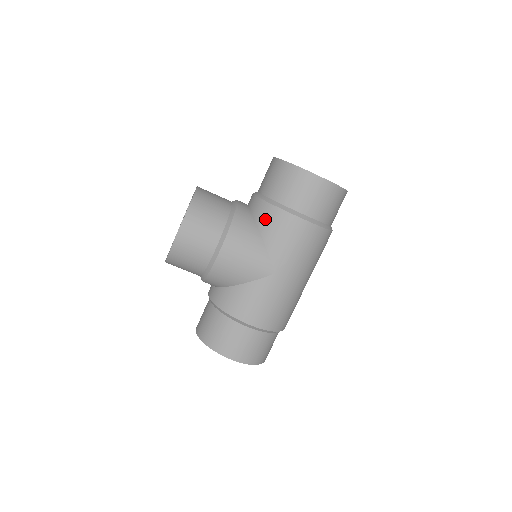
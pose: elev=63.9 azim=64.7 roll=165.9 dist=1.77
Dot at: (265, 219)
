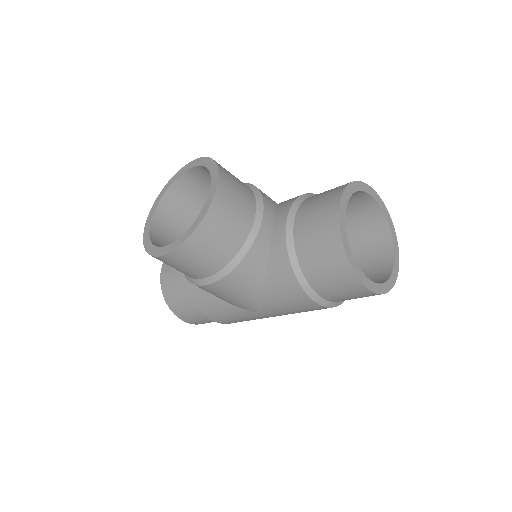
Dot at: (278, 278)
